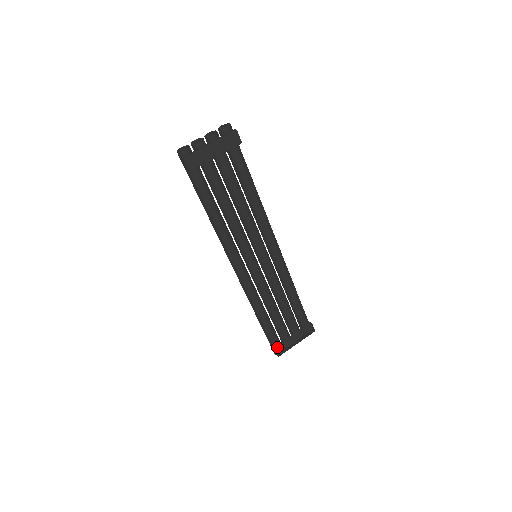
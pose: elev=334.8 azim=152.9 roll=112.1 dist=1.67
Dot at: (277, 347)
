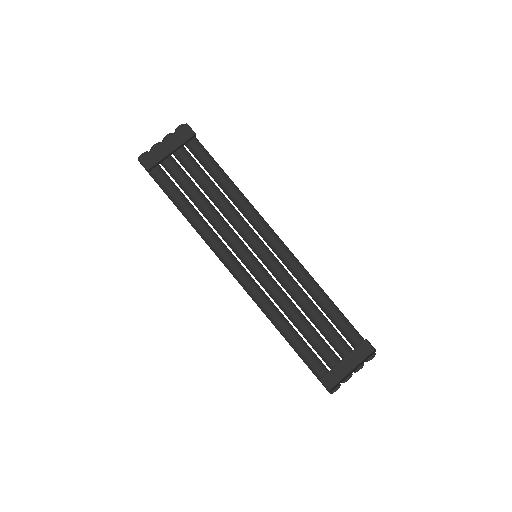
Dot at: (326, 379)
